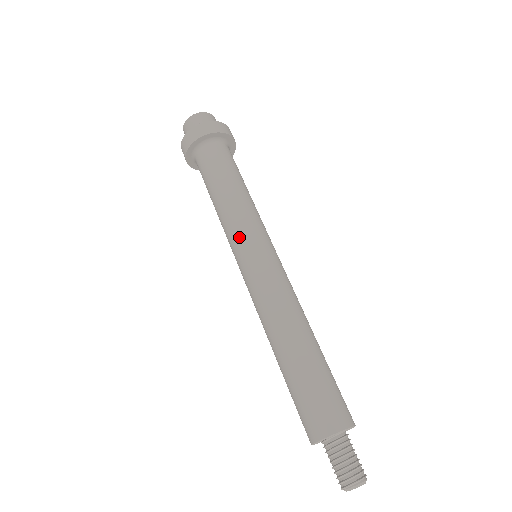
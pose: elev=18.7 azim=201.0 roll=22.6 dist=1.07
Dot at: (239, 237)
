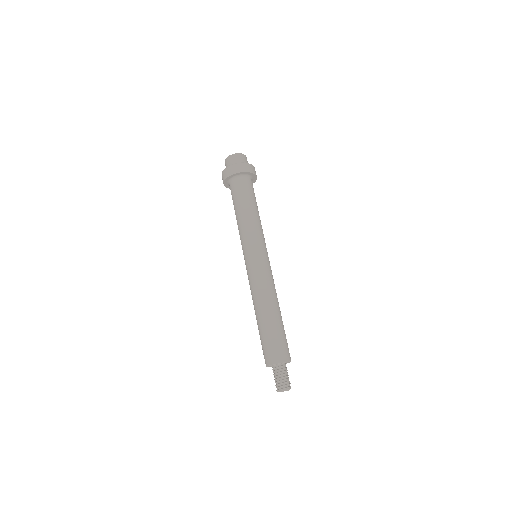
Dot at: (245, 245)
